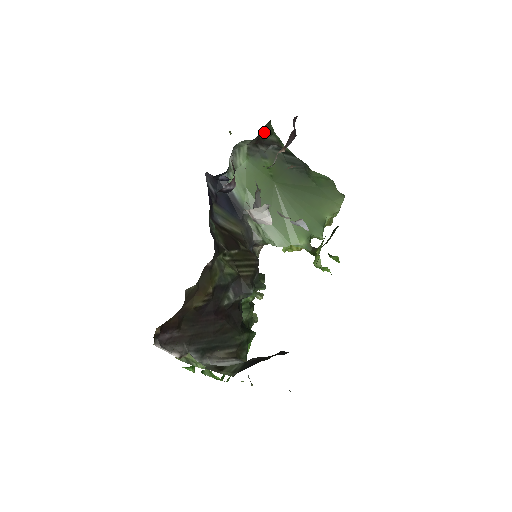
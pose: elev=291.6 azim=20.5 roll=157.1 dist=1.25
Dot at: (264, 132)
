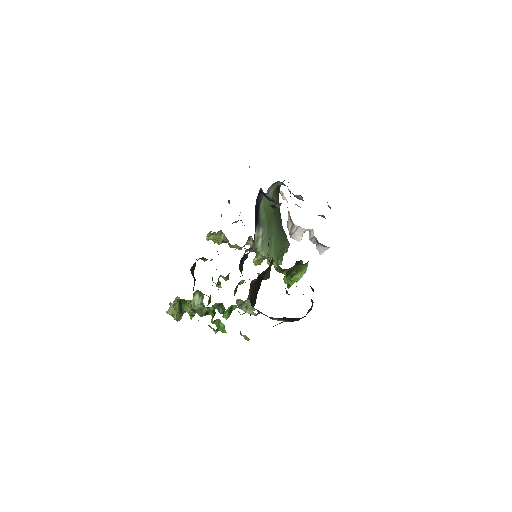
Dot at: occluded
